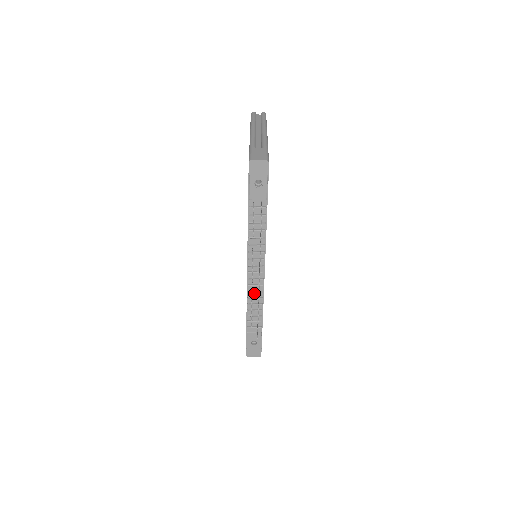
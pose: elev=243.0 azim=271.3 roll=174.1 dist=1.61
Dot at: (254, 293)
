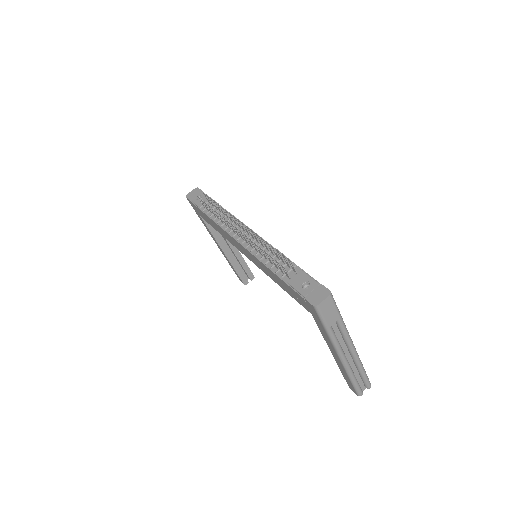
Dot at: occluded
